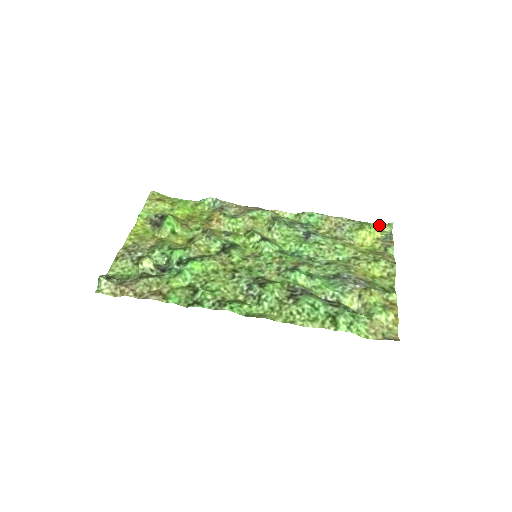
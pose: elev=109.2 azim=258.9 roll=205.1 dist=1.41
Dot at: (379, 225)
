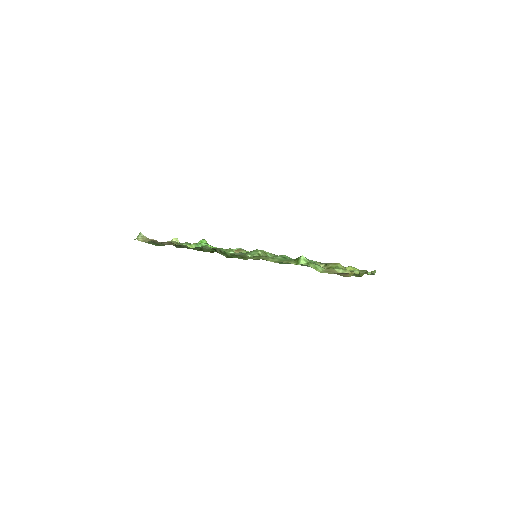
Dot at: occluded
